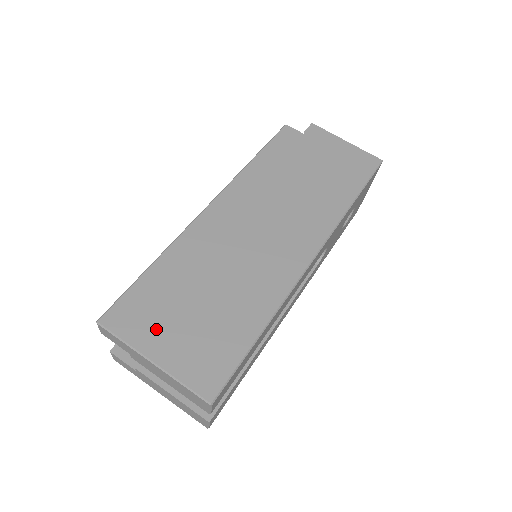
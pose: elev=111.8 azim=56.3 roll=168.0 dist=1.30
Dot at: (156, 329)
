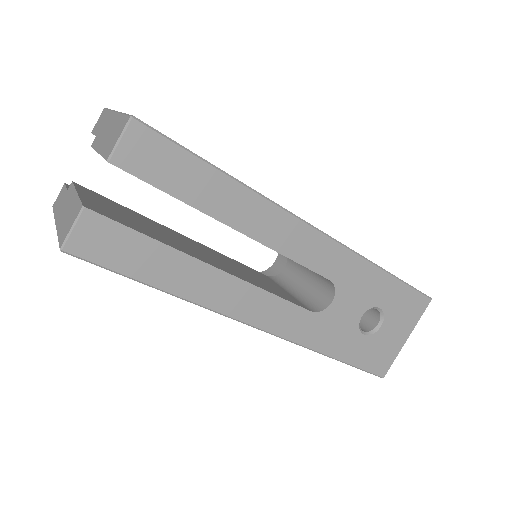
Dot at: occluded
